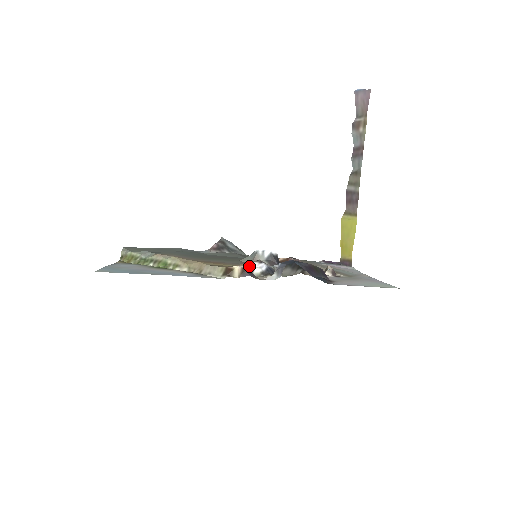
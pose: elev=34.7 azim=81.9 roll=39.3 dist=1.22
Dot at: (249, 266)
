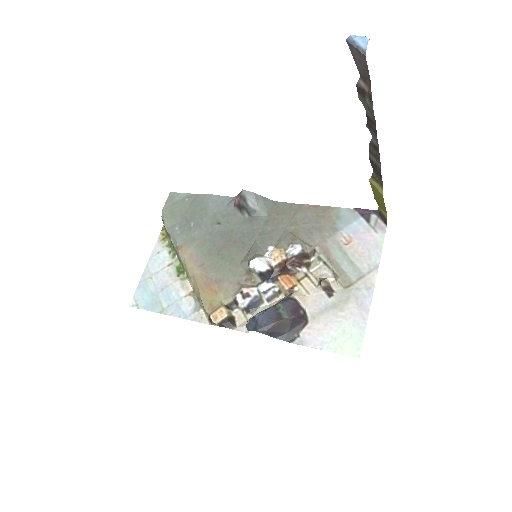
Dot at: (225, 317)
